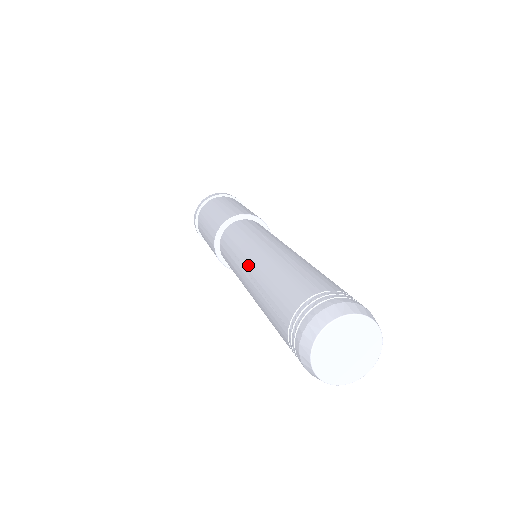
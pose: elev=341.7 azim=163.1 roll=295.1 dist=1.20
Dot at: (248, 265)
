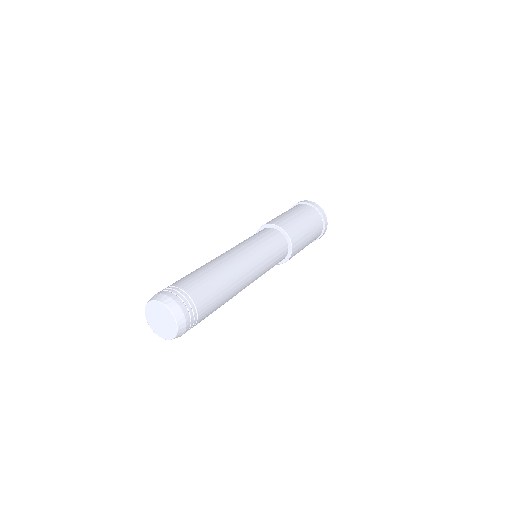
Dot at: occluded
